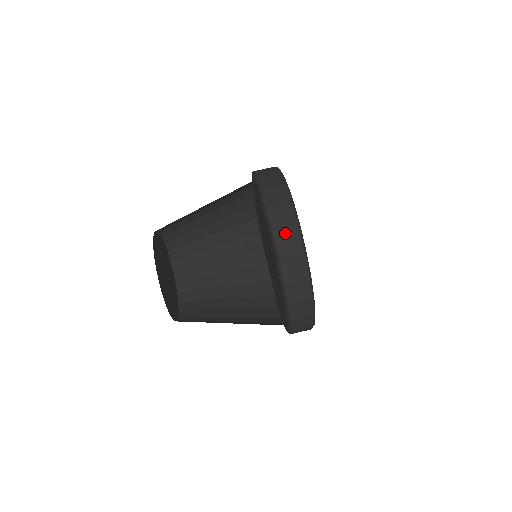
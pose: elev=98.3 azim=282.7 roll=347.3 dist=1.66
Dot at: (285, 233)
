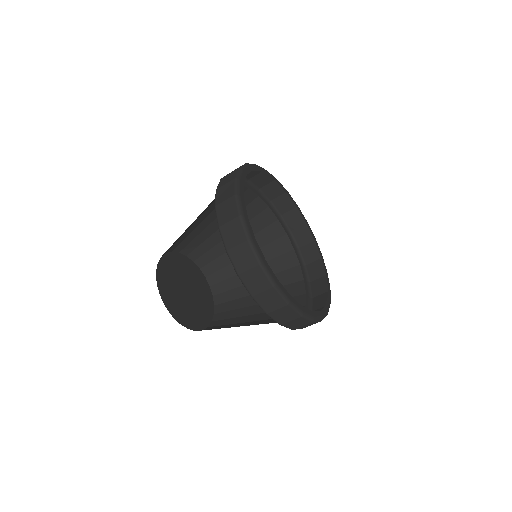
Dot at: (277, 311)
